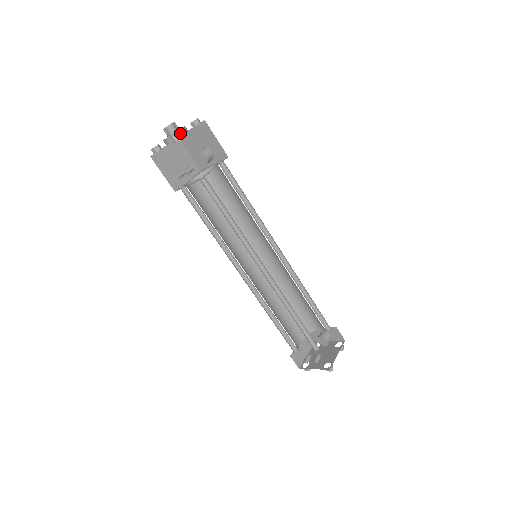
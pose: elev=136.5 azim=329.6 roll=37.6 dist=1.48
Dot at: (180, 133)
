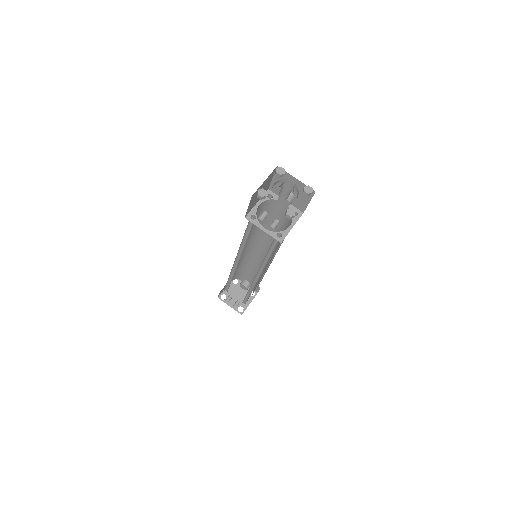
Dot at: occluded
